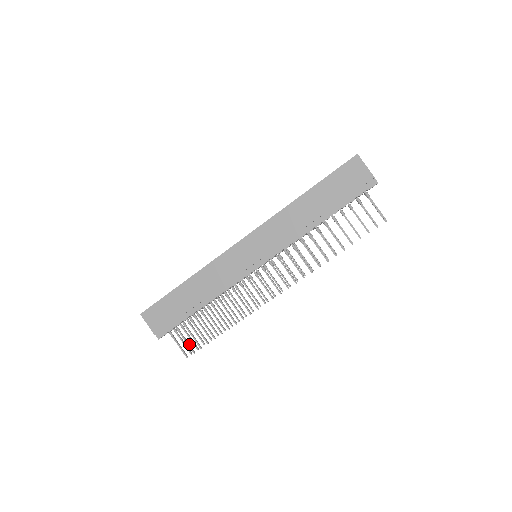
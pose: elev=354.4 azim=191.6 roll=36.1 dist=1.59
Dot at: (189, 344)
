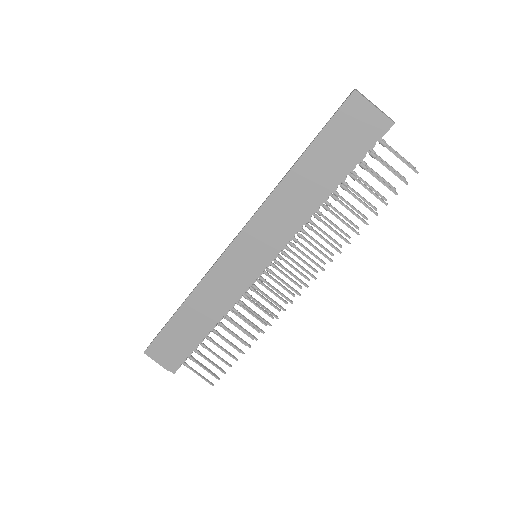
Dot at: (210, 371)
